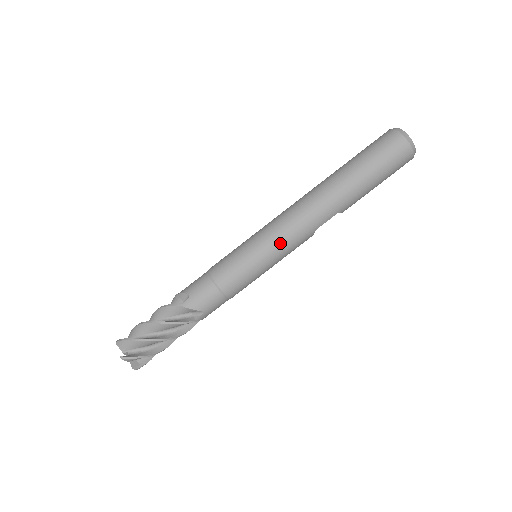
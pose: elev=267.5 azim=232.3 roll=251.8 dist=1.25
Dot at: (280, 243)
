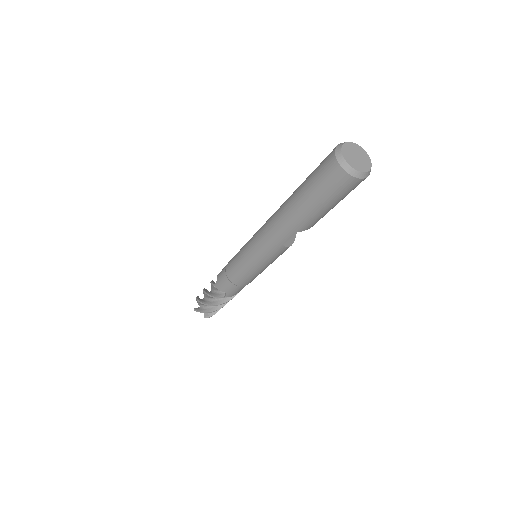
Dot at: (256, 253)
